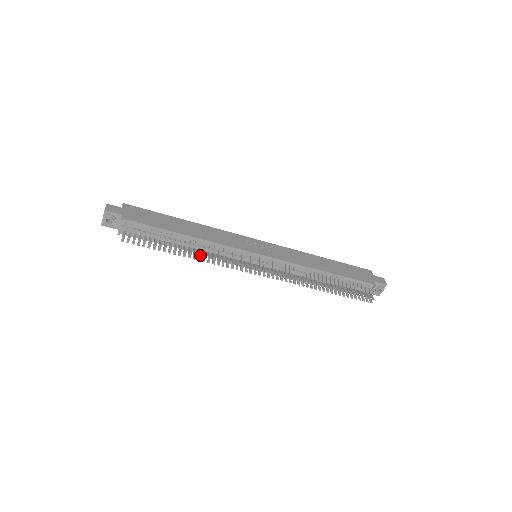
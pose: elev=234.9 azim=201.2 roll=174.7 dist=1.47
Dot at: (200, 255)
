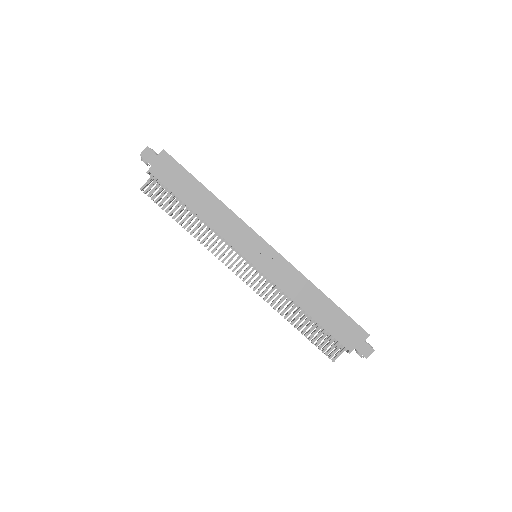
Dot at: (194, 236)
